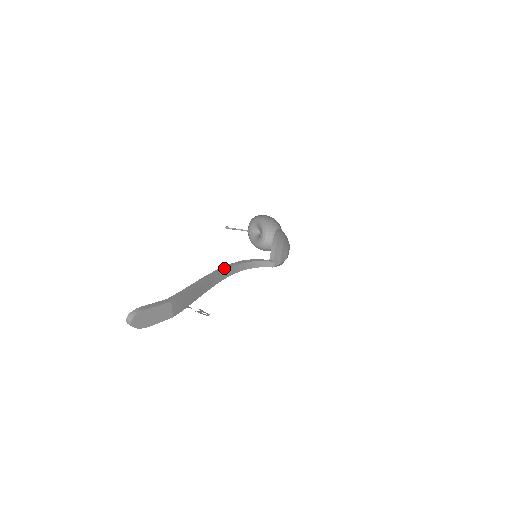
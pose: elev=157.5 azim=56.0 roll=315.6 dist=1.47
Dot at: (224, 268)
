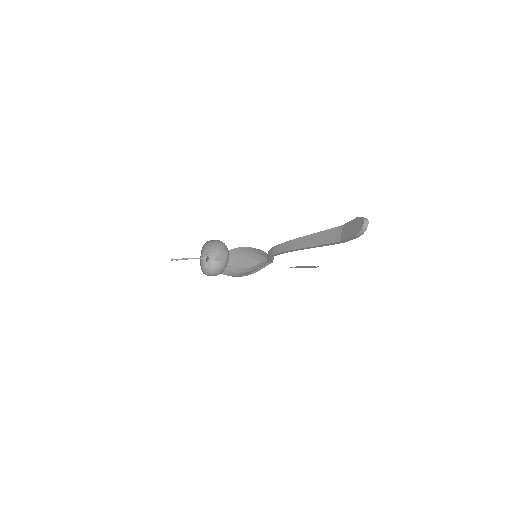
Dot at: (285, 243)
